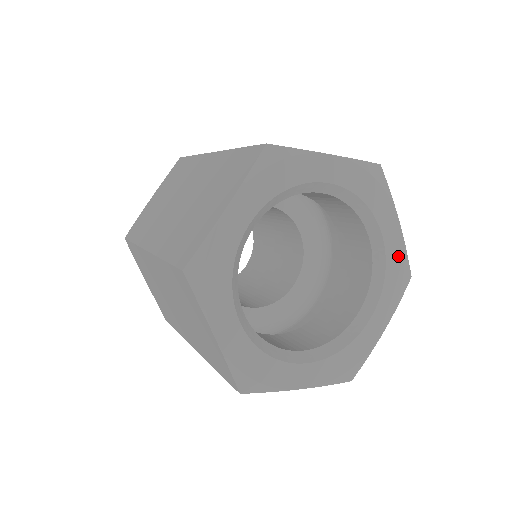
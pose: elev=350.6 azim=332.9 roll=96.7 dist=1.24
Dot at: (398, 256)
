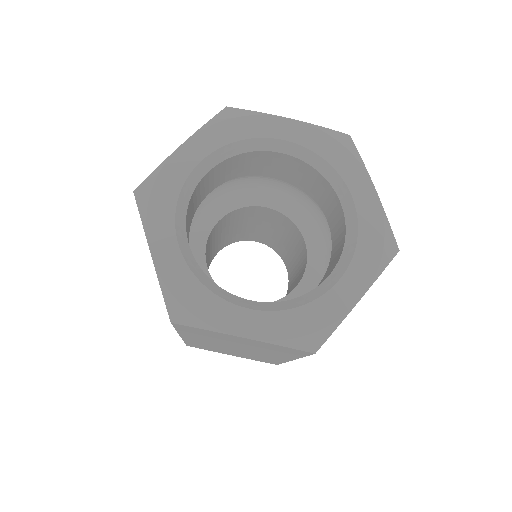
Dot at: (375, 221)
